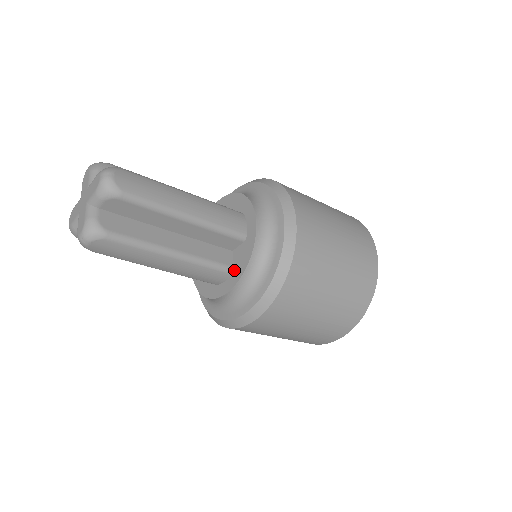
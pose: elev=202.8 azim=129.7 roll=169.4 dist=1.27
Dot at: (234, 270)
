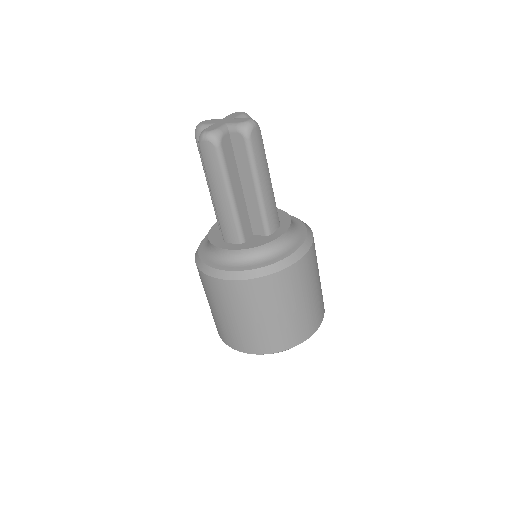
Dot at: (280, 223)
